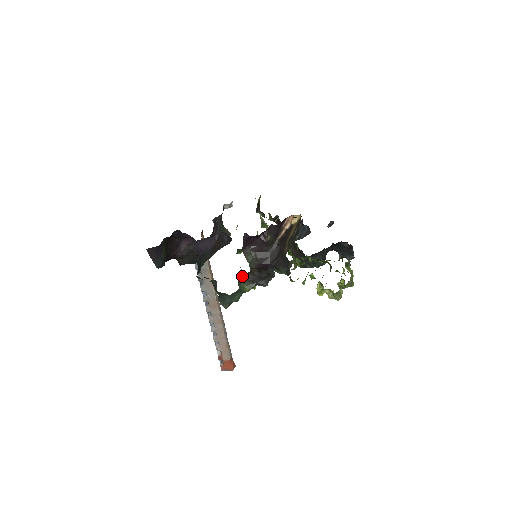
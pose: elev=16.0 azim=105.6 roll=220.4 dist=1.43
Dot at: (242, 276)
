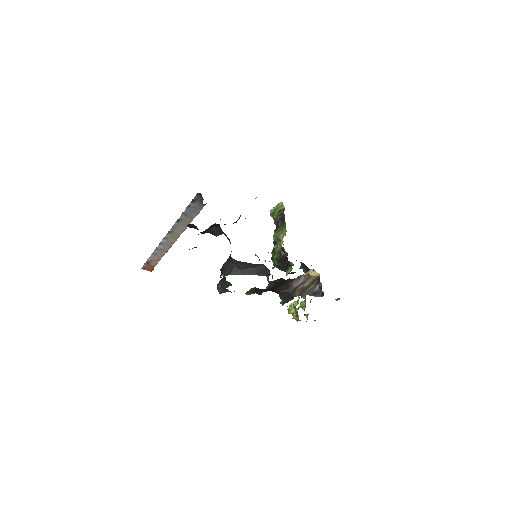
Dot at: (252, 288)
